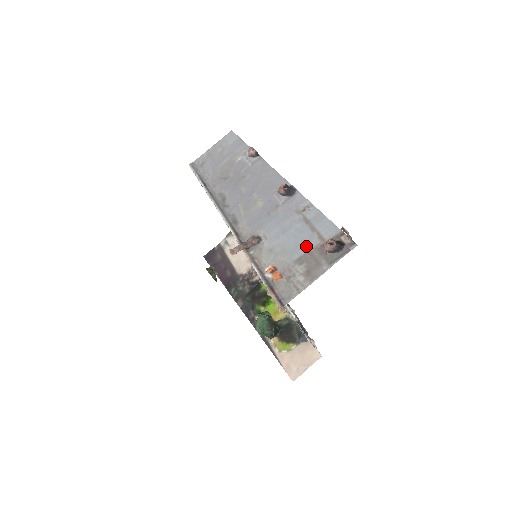
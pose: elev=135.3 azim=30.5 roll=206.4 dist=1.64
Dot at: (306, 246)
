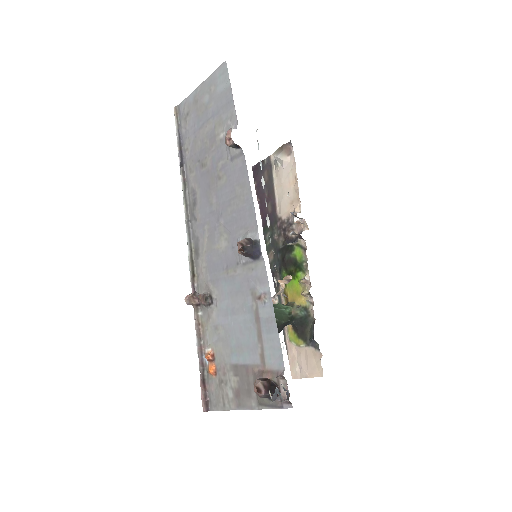
Dot at: (246, 356)
